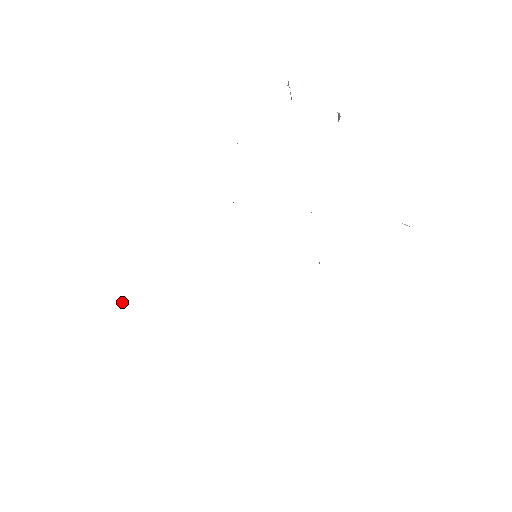
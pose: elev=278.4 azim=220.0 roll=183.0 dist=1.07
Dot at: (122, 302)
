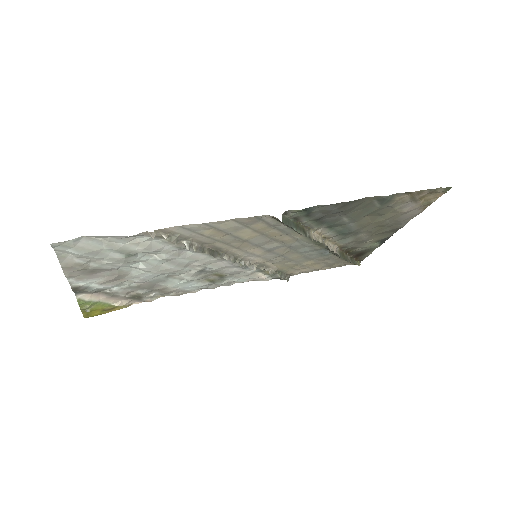
Dot at: (136, 297)
